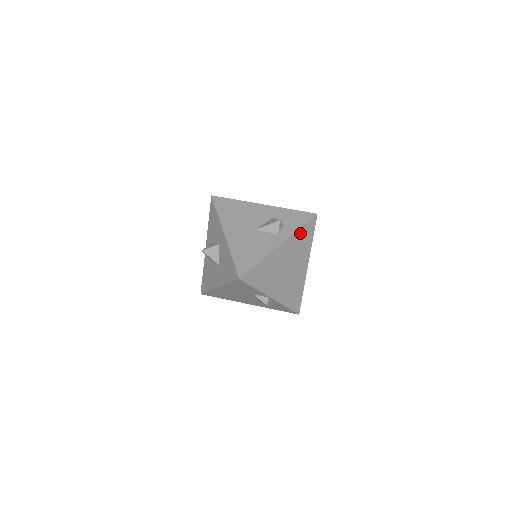
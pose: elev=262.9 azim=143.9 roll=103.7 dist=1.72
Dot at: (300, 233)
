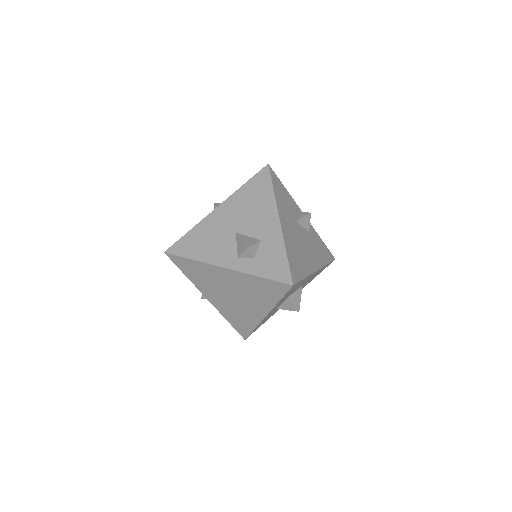
Dot at: (258, 281)
